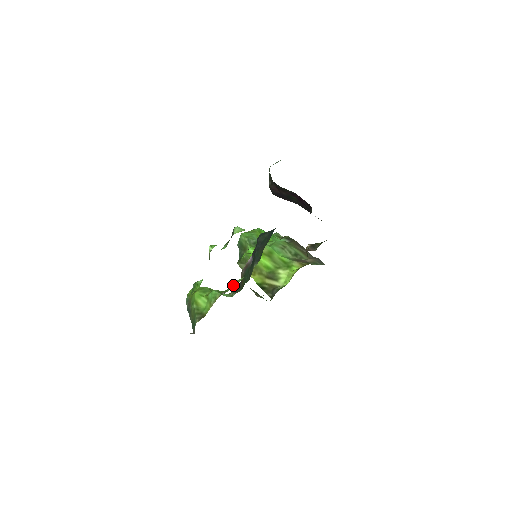
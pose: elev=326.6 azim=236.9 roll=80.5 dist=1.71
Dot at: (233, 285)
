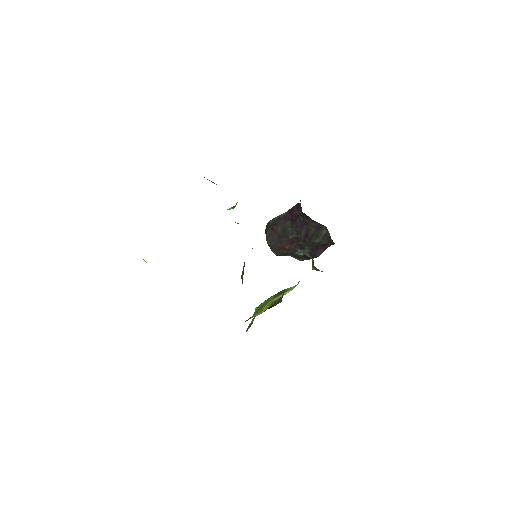
Dot at: occluded
